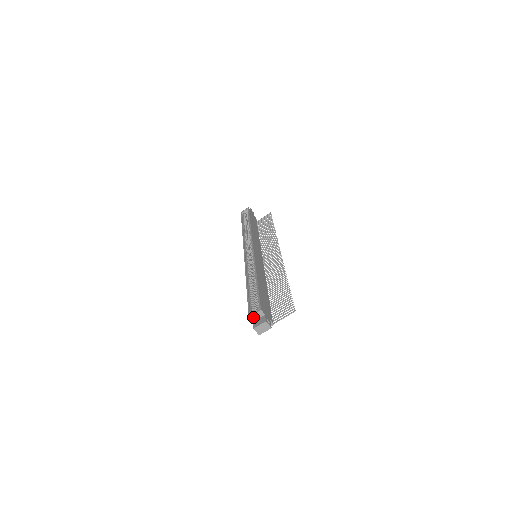
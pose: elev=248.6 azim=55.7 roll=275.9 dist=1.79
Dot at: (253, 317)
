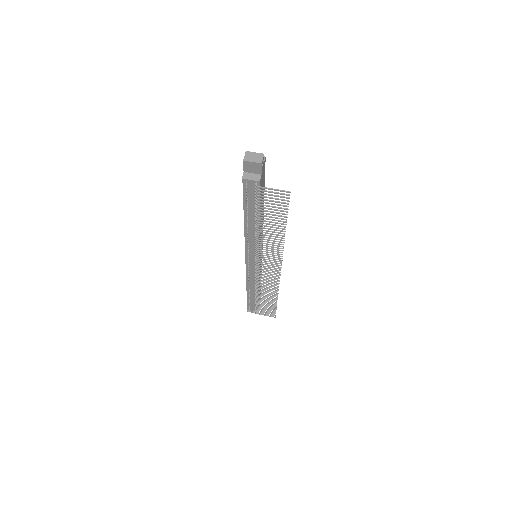
Dot at: occluded
